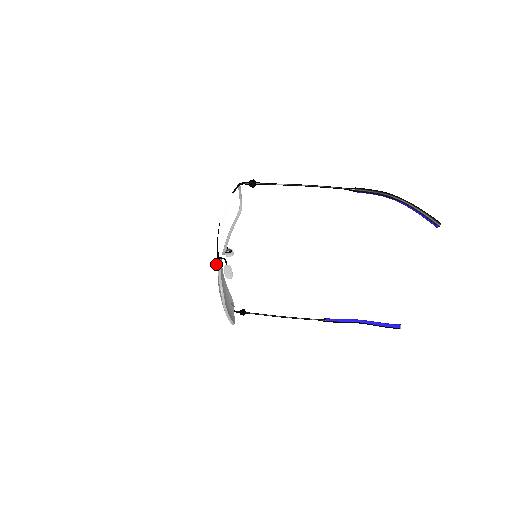
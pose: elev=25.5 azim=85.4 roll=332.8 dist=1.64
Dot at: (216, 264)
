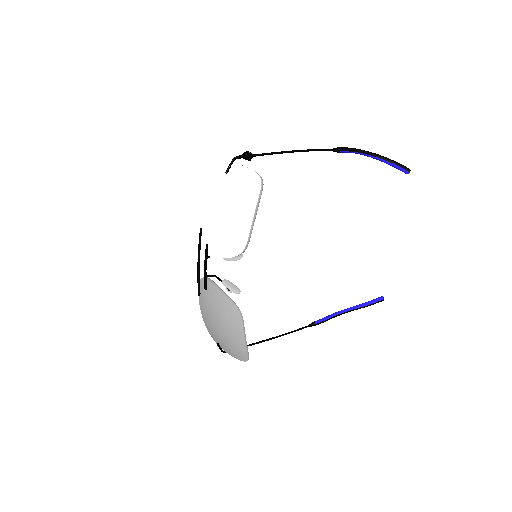
Dot at: (204, 287)
